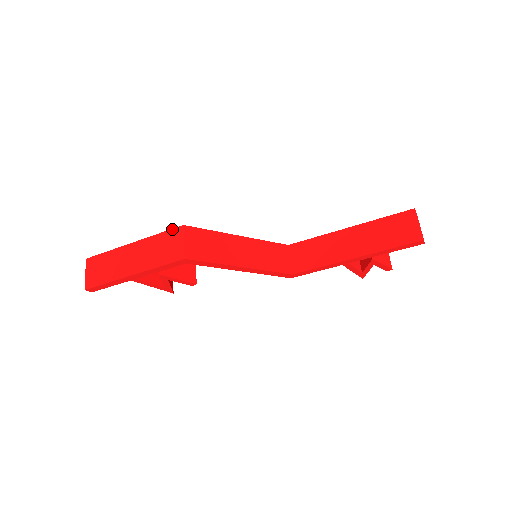
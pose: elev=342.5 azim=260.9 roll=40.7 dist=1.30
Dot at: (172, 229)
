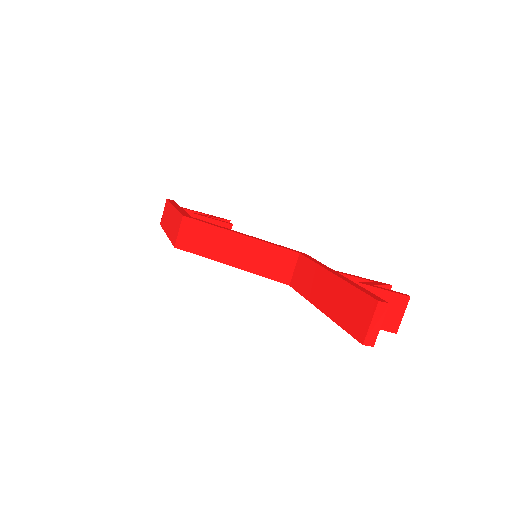
Dot at: (180, 214)
